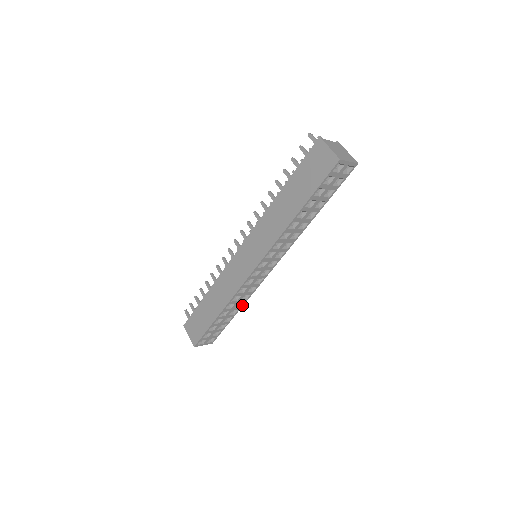
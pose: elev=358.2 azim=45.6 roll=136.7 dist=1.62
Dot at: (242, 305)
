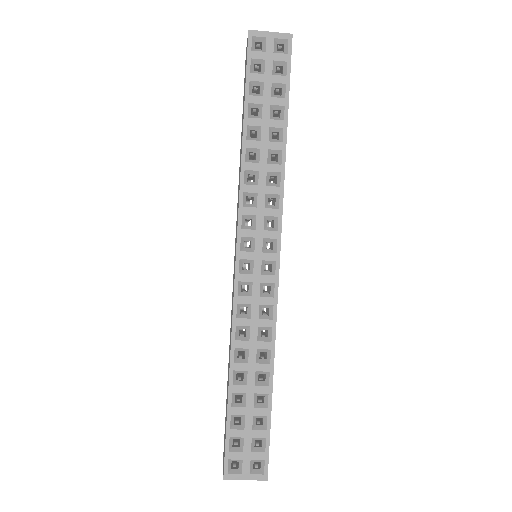
Dot at: (271, 359)
